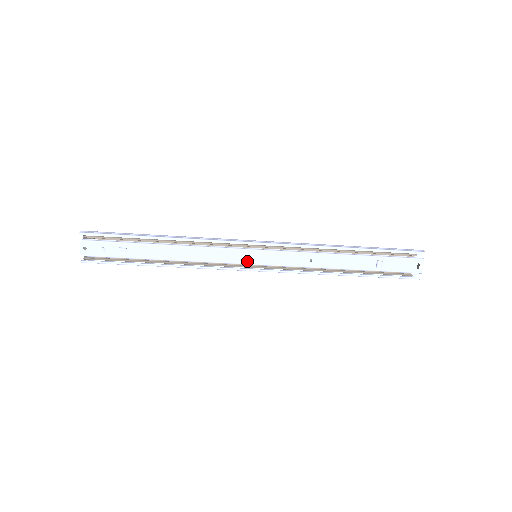
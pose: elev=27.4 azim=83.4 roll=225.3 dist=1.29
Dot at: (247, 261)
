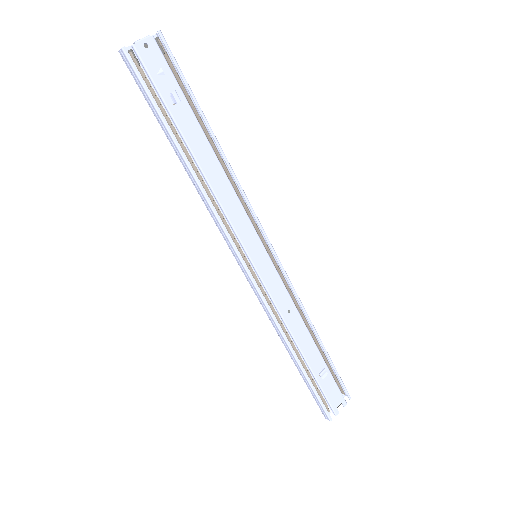
Dot at: (250, 250)
